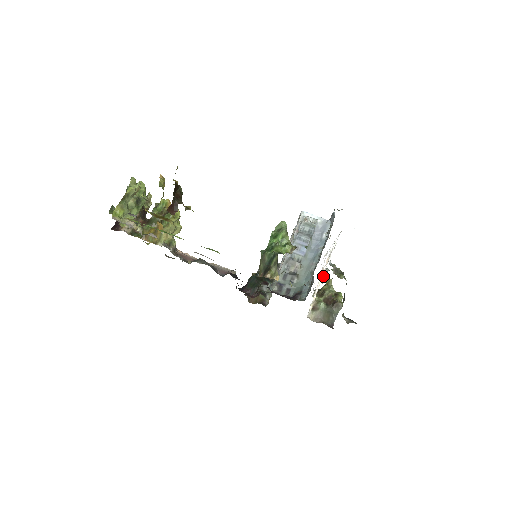
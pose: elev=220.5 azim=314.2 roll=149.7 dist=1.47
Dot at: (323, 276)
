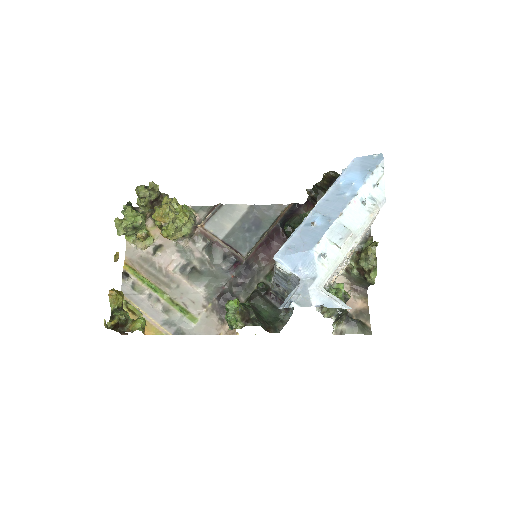
Dot at: occluded
